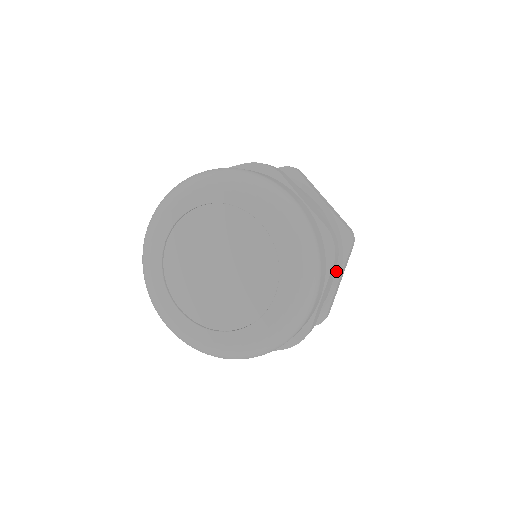
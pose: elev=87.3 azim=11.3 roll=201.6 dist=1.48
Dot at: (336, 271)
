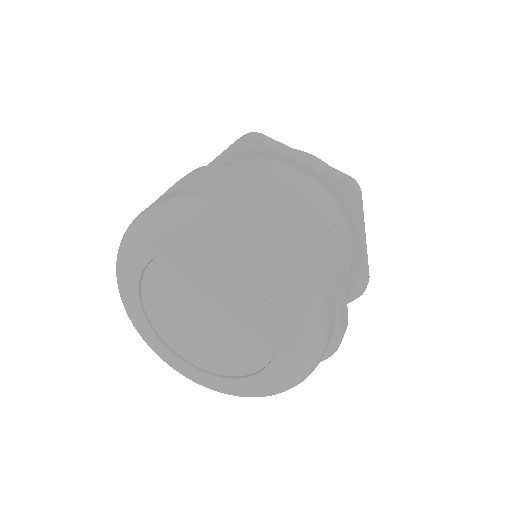
Dot at: occluded
